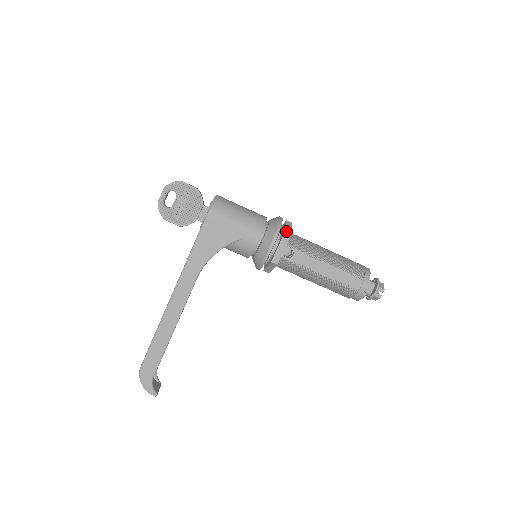
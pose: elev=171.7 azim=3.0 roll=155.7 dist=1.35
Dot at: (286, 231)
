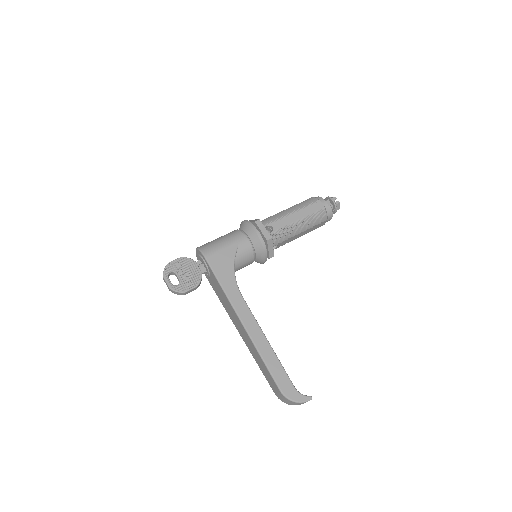
Dot at: (253, 221)
